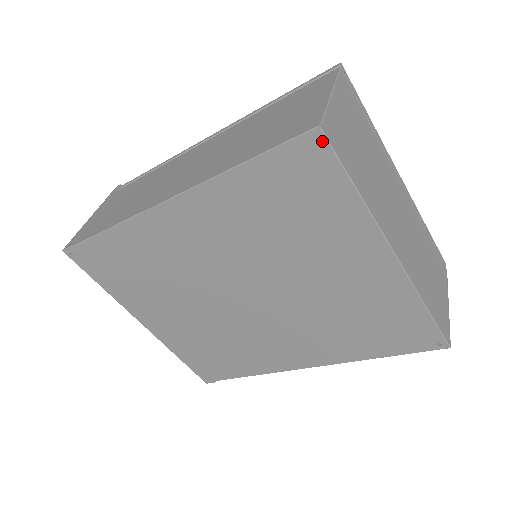
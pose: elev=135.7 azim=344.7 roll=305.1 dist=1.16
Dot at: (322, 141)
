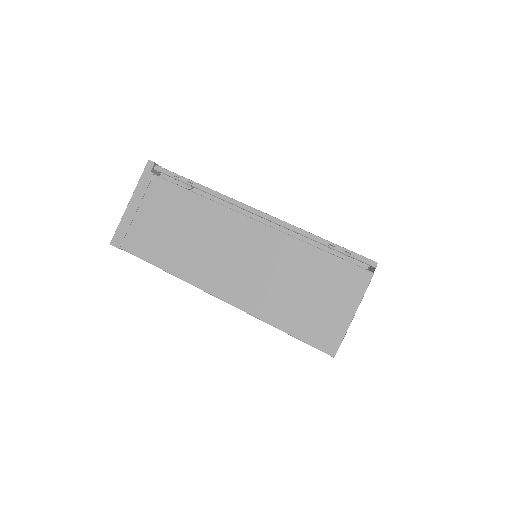
Dot at: occluded
